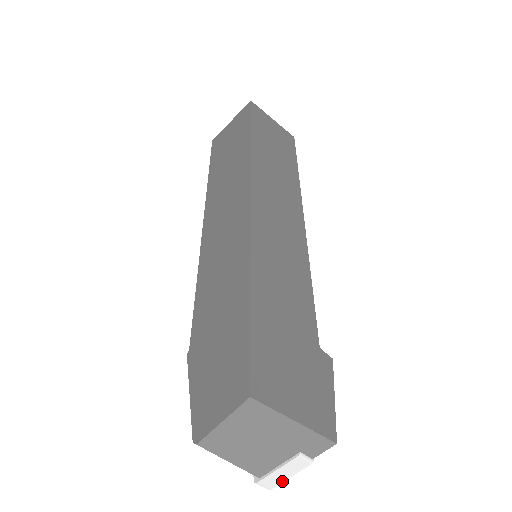
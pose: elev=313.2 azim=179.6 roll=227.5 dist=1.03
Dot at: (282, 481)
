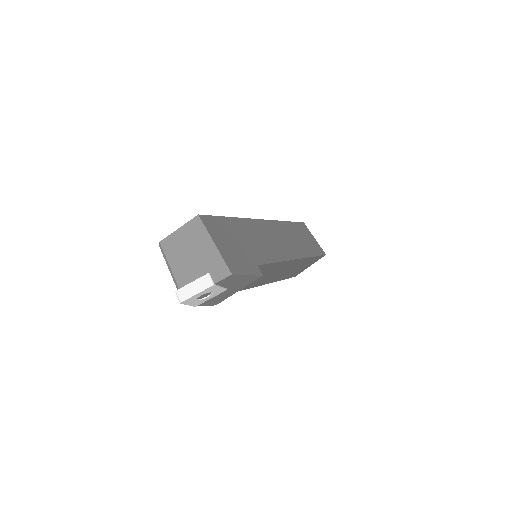
Dot at: (191, 296)
